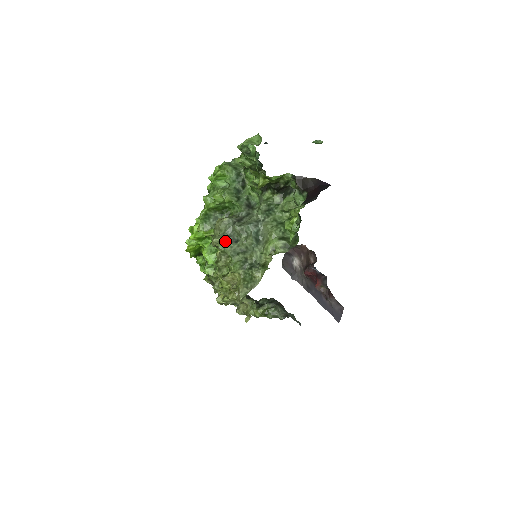
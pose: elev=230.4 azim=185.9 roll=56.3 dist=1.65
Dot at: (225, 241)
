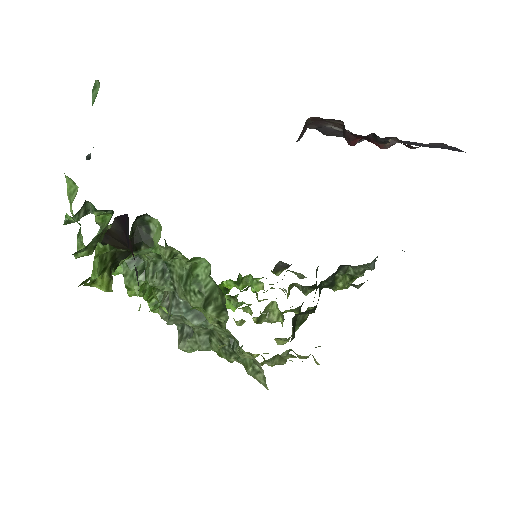
Dot at: (184, 343)
